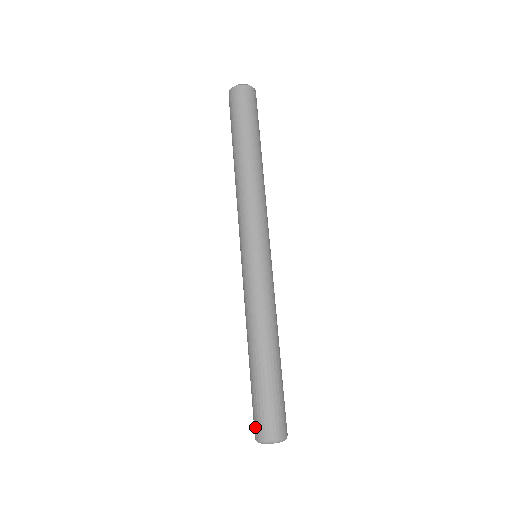
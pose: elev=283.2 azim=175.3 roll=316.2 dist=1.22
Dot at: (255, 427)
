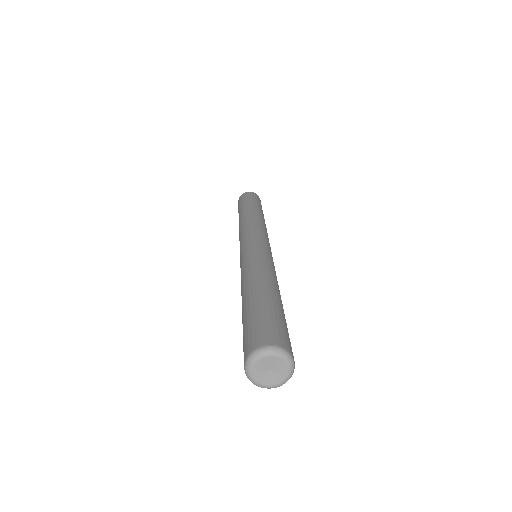
Dot at: (246, 346)
